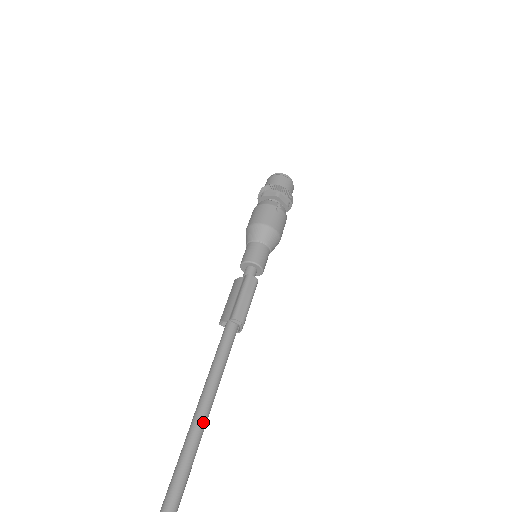
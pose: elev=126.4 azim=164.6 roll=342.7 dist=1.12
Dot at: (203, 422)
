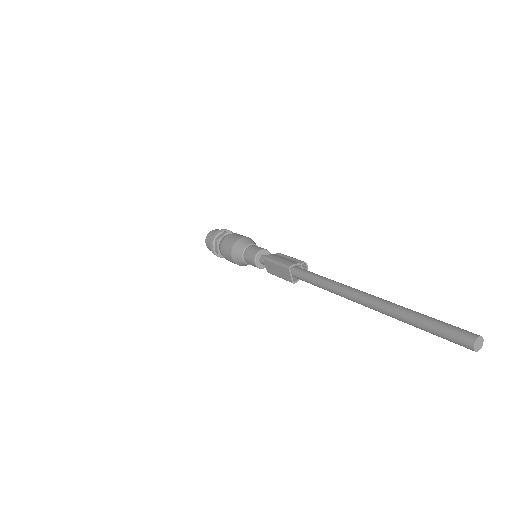
Dot at: occluded
